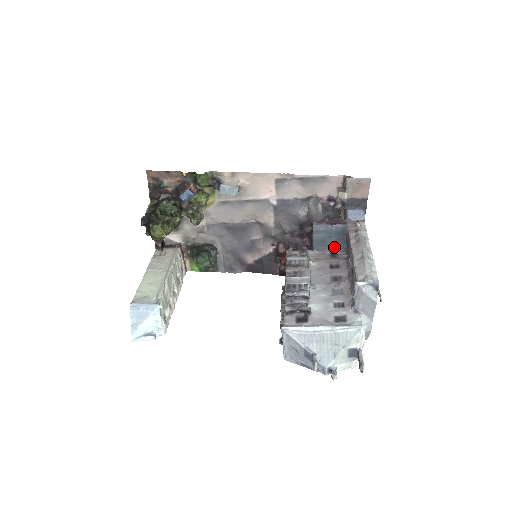
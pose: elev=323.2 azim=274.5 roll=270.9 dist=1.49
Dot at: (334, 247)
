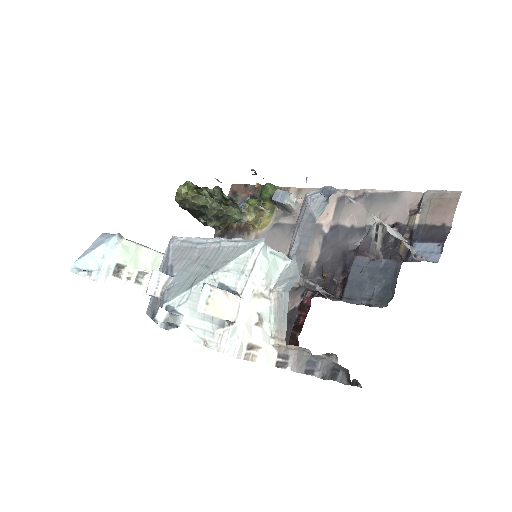
Dot at: (373, 299)
